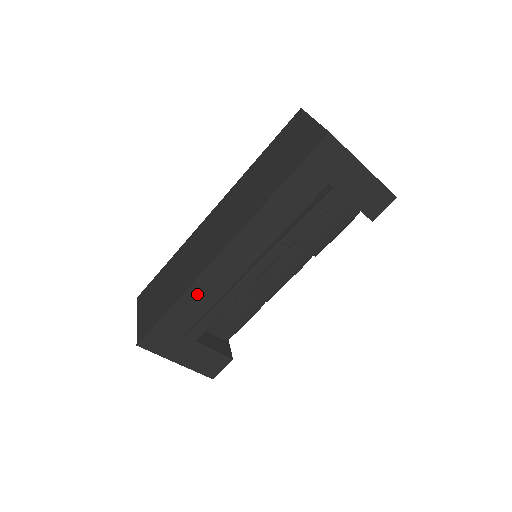
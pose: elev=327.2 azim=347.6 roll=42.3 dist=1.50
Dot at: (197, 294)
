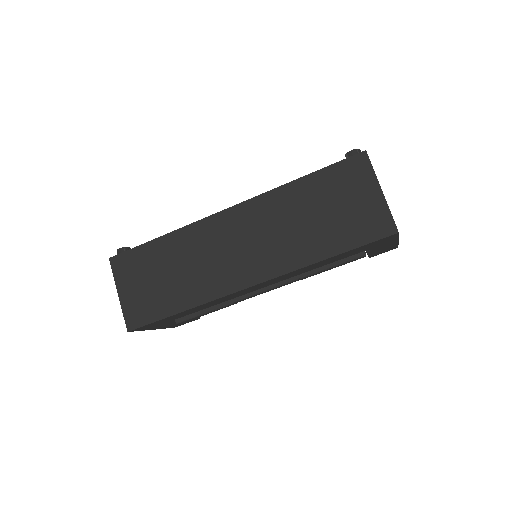
Dot at: (205, 305)
